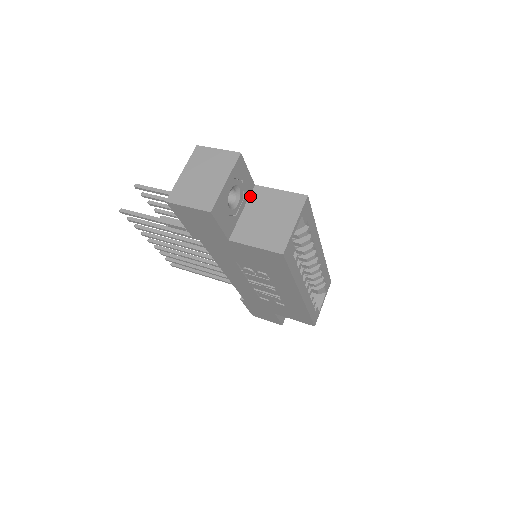
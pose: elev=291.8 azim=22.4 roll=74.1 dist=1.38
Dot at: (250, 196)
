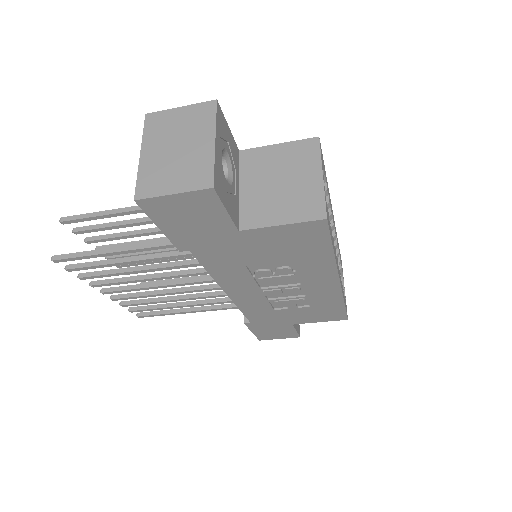
Dot at: (240, 166)
